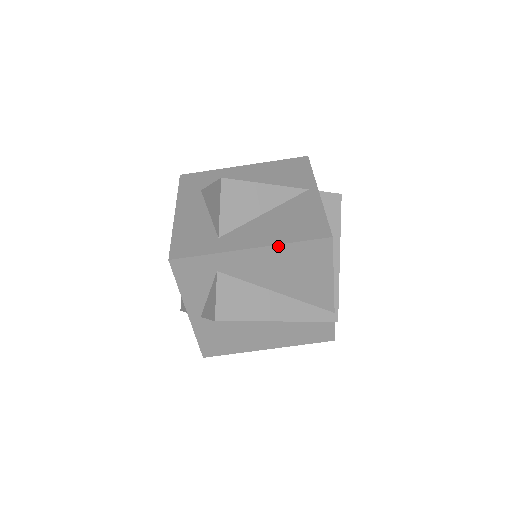
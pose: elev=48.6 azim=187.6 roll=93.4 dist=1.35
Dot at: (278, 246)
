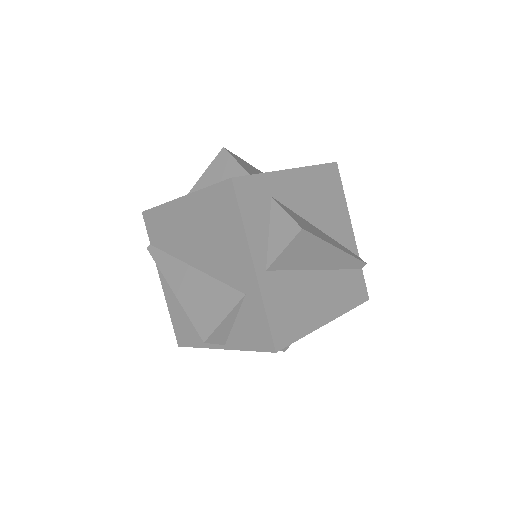
Dot at: (308, 168)
